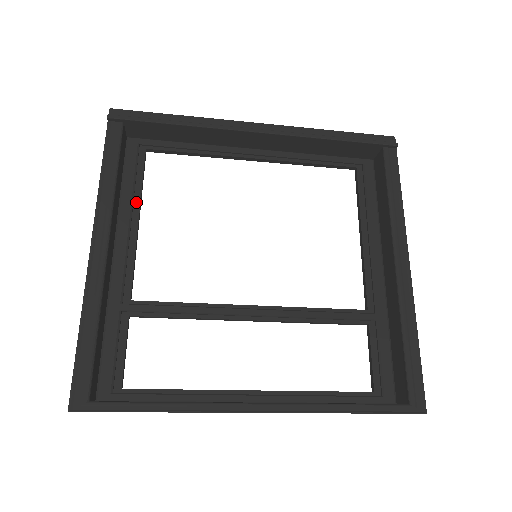
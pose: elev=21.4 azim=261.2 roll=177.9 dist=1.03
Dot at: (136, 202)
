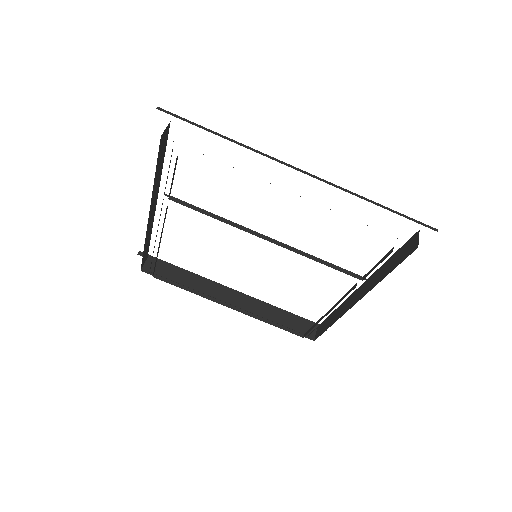
Dot at: occluded
